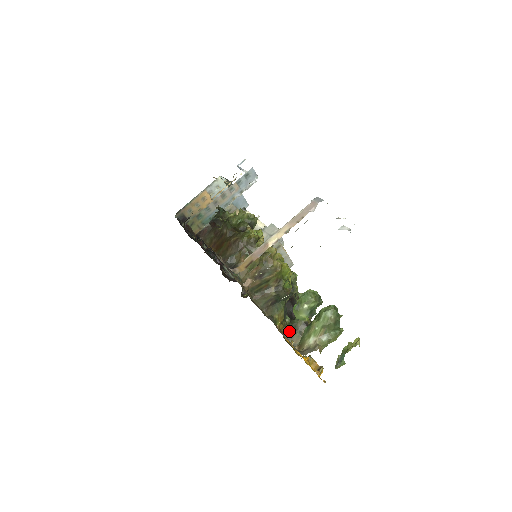
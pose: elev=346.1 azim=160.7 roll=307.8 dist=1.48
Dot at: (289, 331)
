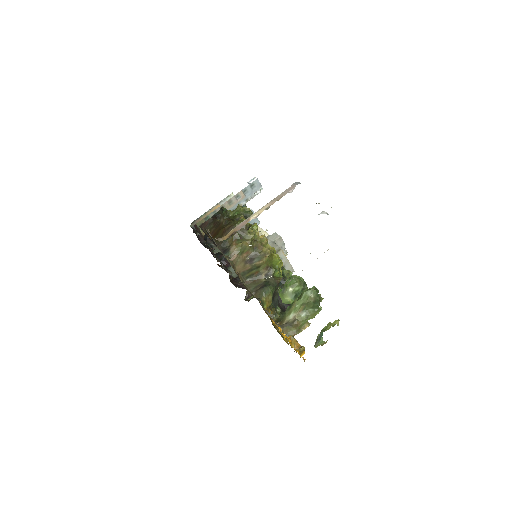
Dot at: (279, 321)
